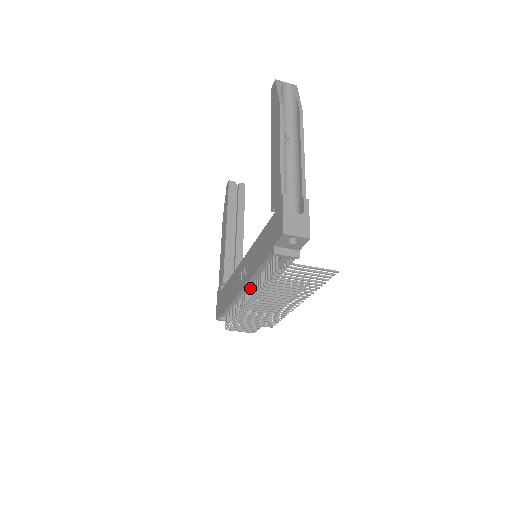
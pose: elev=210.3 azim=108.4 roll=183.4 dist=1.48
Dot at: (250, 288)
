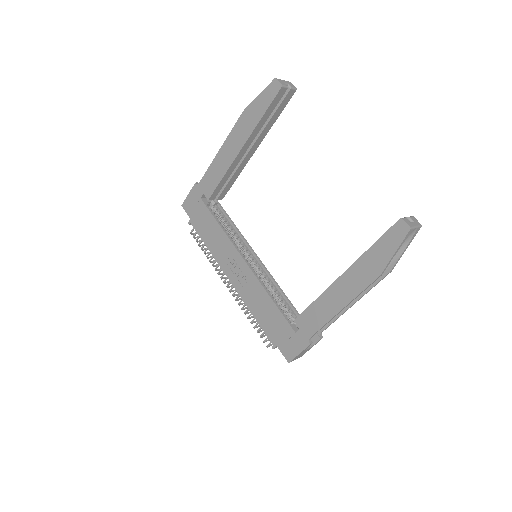
Dot at: occluded
